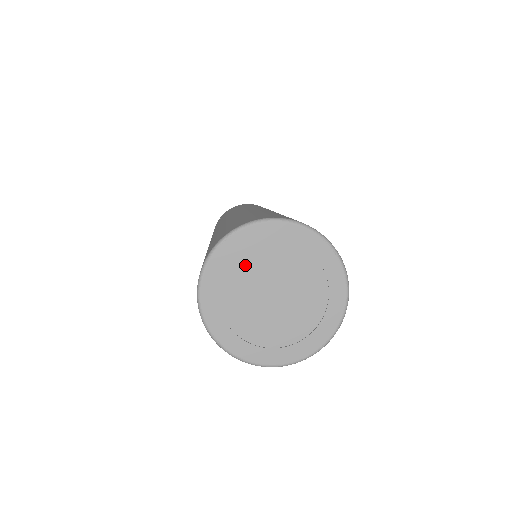
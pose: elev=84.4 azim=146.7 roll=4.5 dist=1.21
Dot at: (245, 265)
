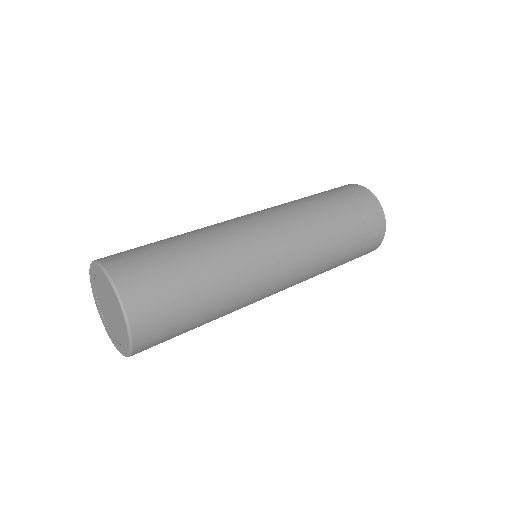
Dot at: (98, 292)
